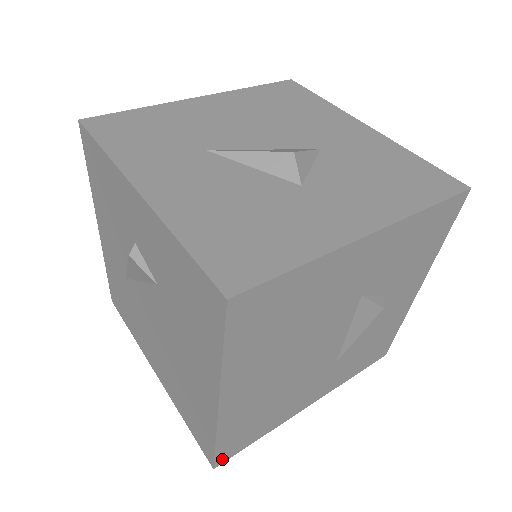
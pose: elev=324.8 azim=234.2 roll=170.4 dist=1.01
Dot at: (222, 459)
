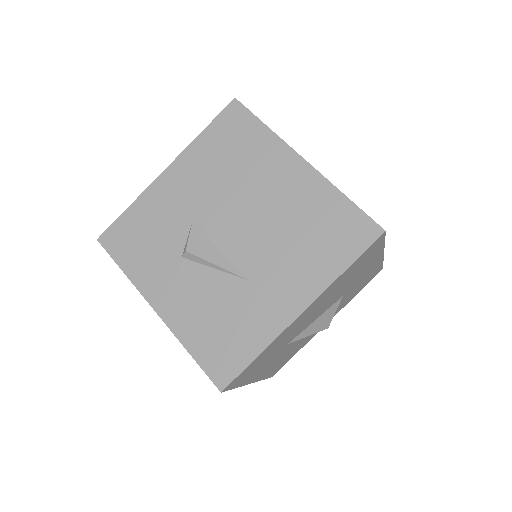
Dot at: occluded
